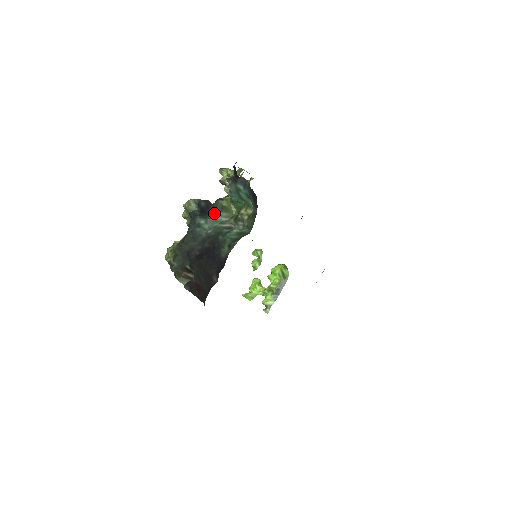
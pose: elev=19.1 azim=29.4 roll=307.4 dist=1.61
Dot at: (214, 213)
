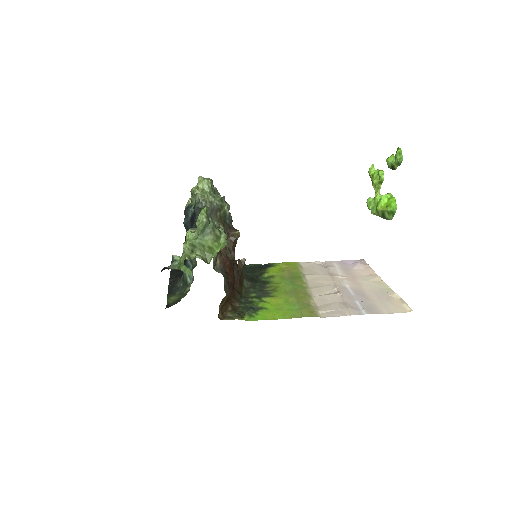
Dot at: occluded
